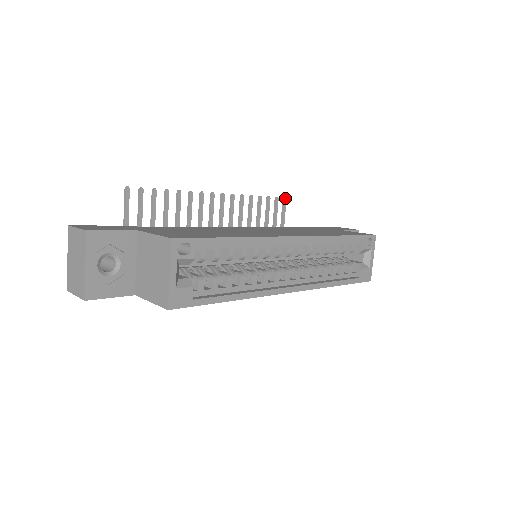
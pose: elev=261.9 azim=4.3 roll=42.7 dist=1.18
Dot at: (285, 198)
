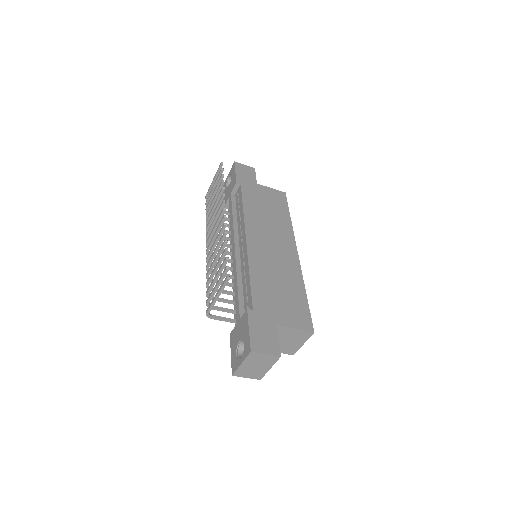
Dot at: occluded
